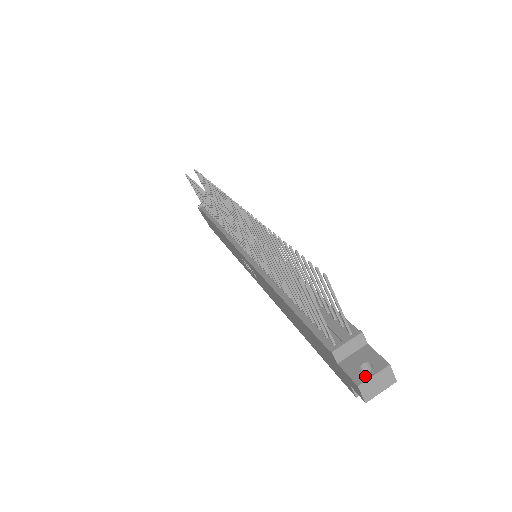
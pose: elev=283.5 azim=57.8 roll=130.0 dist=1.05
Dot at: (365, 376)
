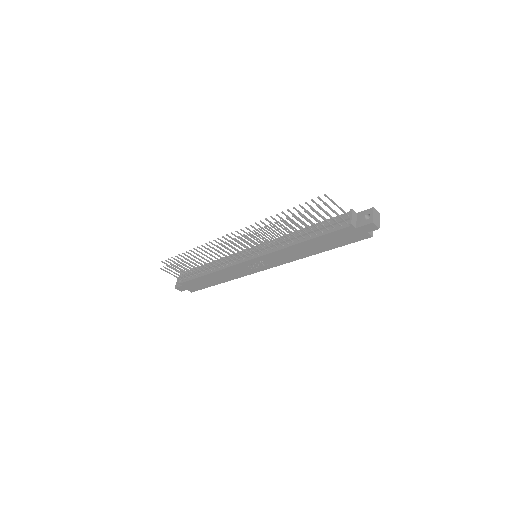
Dot at: (371, 218)
